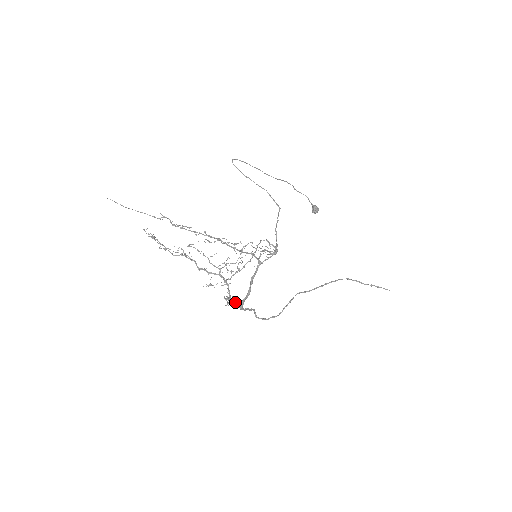
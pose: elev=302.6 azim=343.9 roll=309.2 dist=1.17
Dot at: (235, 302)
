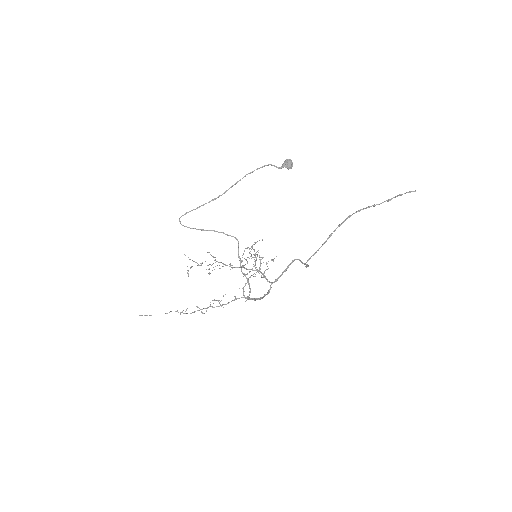
Dot at: (267, 281)
